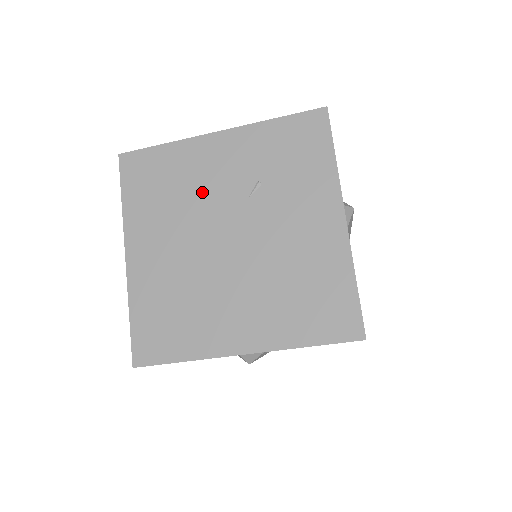
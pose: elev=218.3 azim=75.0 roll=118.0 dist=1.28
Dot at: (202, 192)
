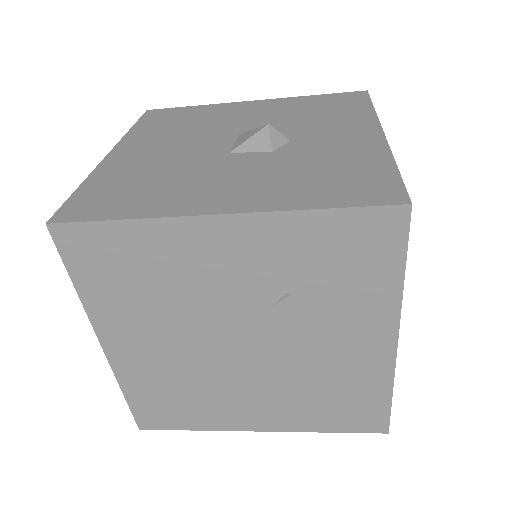
Dot at: (200, 293)
